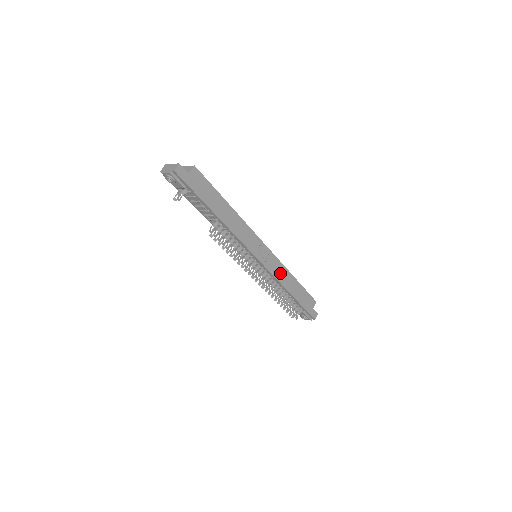
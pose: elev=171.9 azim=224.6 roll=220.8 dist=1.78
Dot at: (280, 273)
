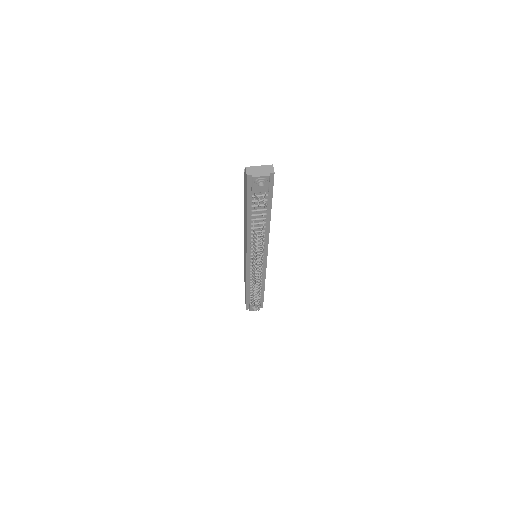
Dot at: occluded
